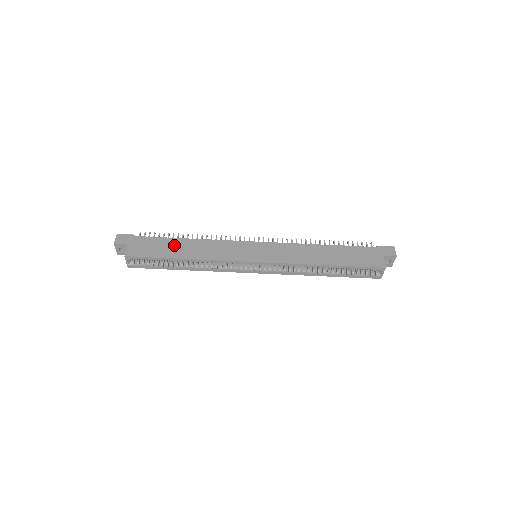
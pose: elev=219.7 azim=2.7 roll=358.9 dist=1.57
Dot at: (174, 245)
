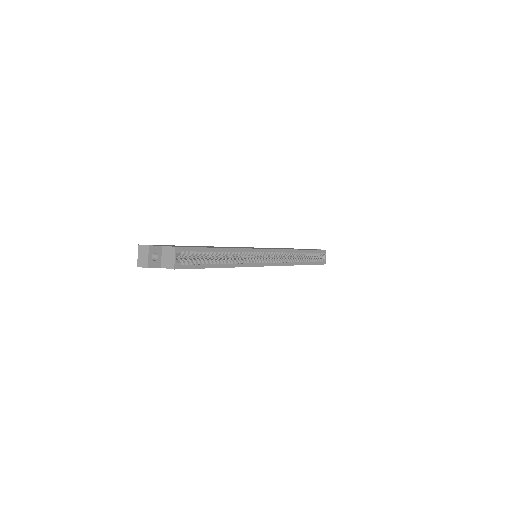
Dot at: (200, 246)
